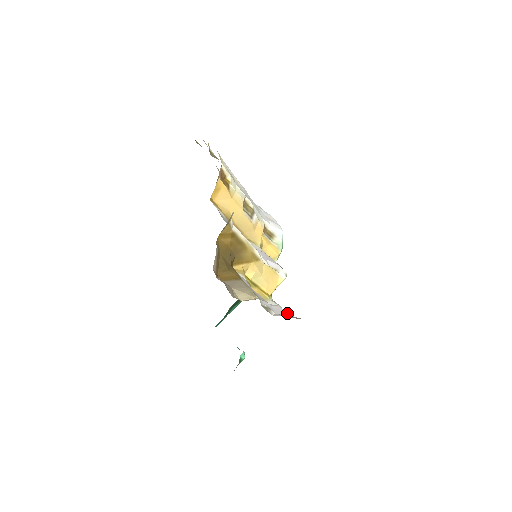
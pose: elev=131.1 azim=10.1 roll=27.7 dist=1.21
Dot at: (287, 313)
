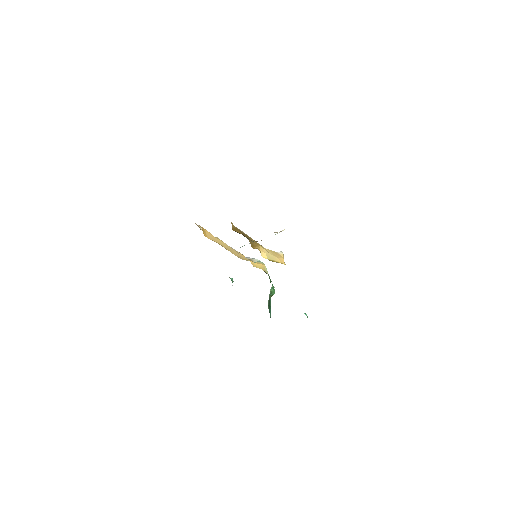
Dot at: occluded
